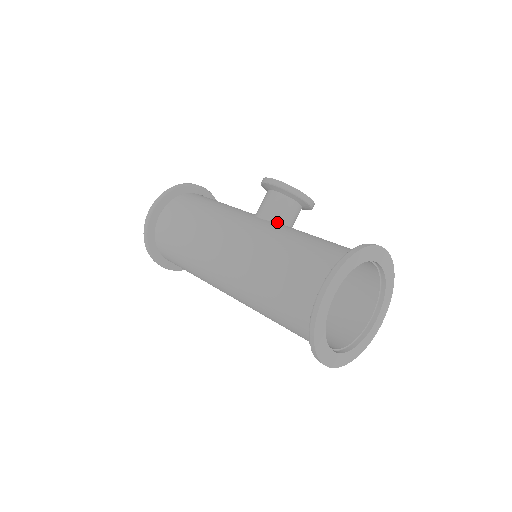
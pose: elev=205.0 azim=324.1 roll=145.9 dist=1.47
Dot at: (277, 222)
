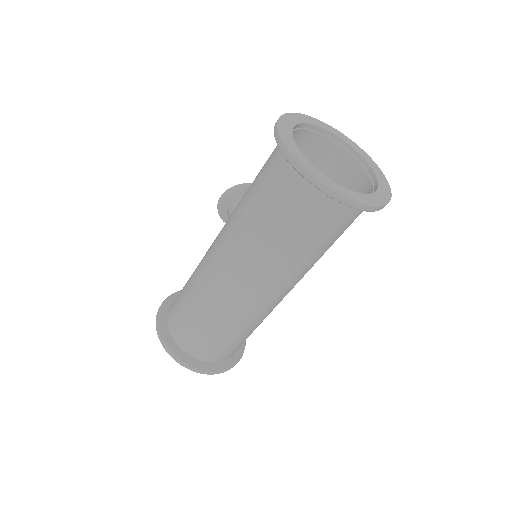
Dot at: occluded
